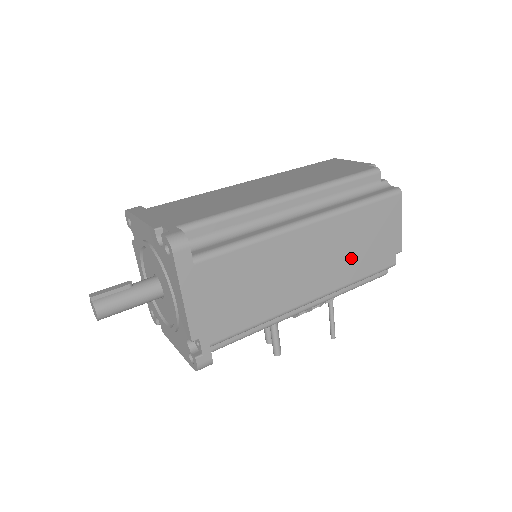
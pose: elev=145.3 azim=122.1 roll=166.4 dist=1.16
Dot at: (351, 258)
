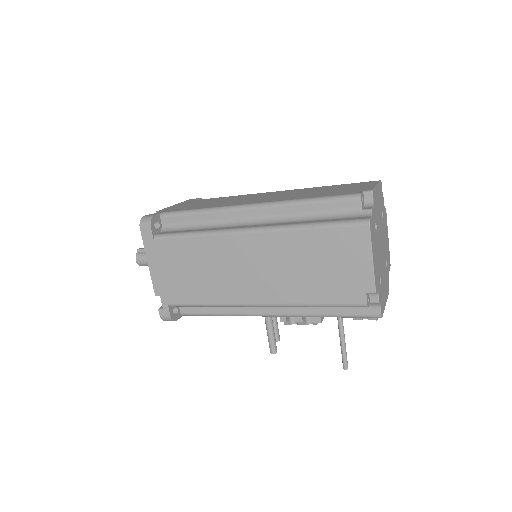
Dot at: (300, 278)
